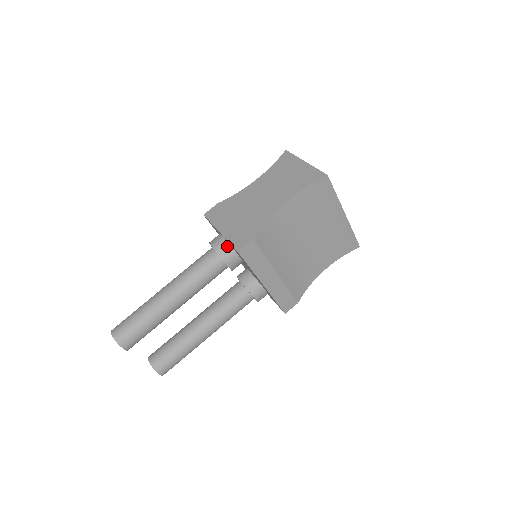
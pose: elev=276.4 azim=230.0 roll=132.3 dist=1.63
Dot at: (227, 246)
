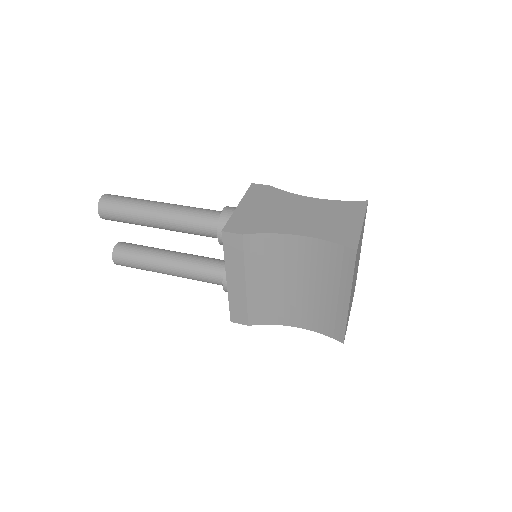
Dot at: occluded
